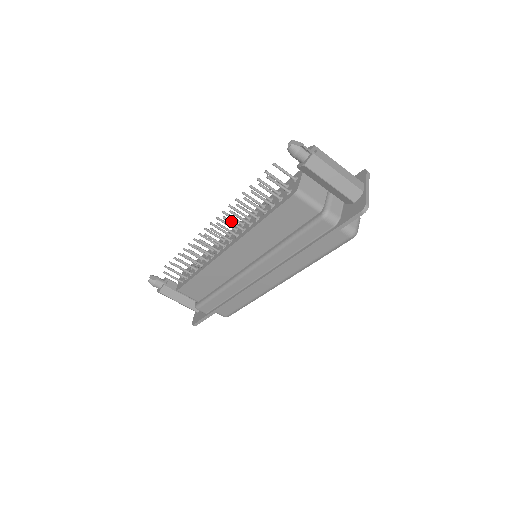
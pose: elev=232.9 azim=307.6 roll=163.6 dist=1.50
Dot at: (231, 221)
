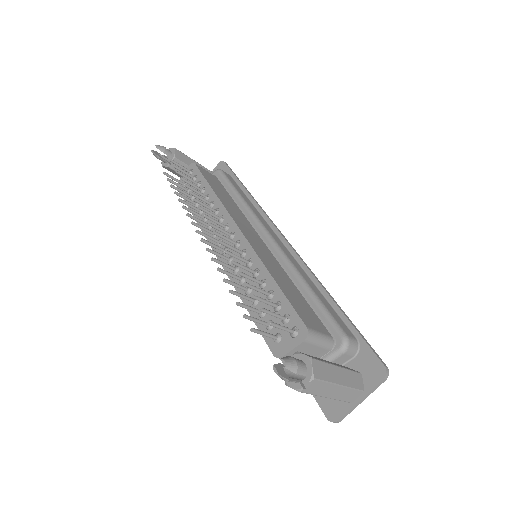
Dot at: (221, 264)
